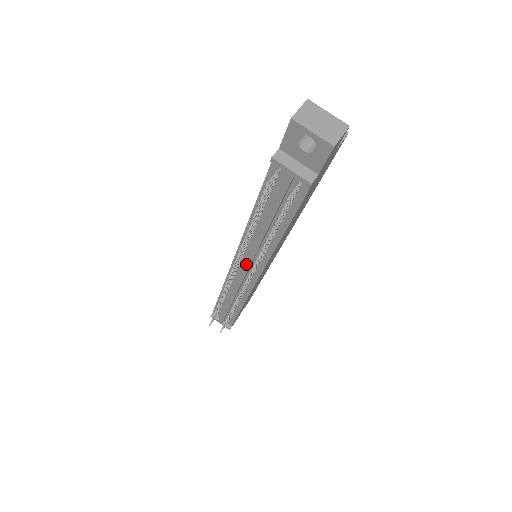
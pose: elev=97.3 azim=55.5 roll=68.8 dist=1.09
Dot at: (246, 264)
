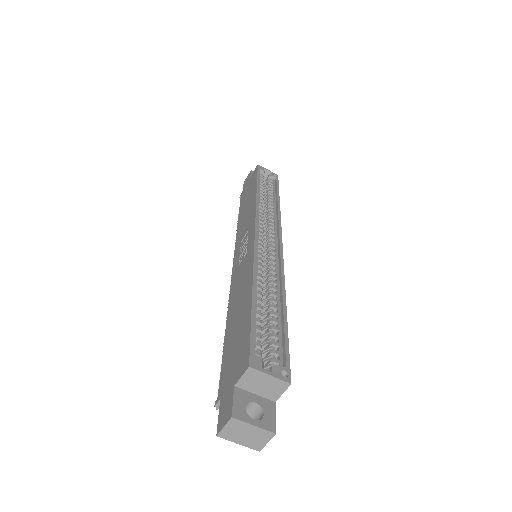
Dot at: occluded
